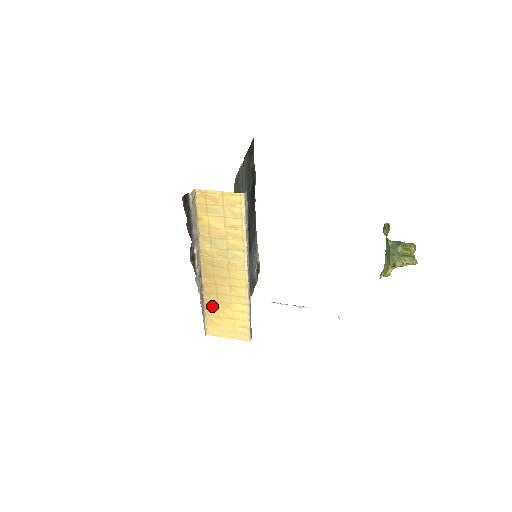
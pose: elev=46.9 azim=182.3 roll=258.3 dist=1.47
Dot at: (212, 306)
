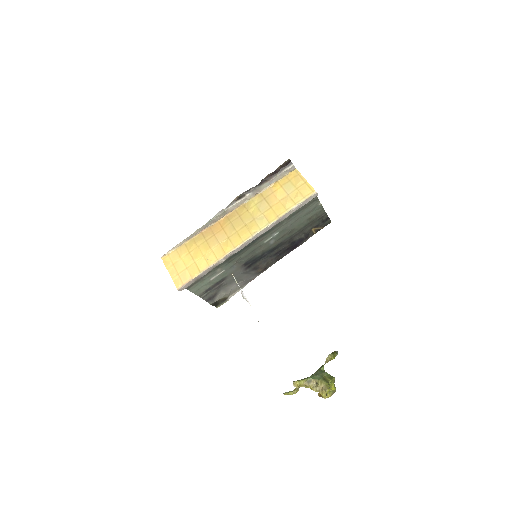
Dot at: (198, 241)
